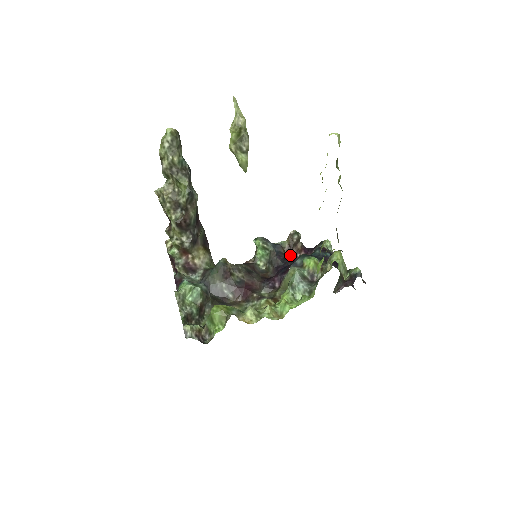
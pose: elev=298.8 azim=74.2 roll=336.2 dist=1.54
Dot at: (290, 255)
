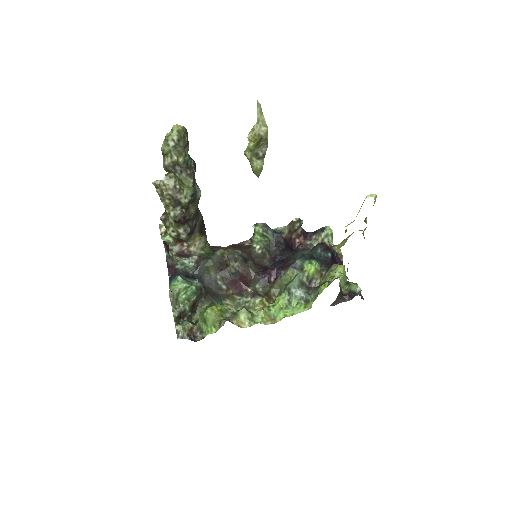
Dot at: (289, 241)
